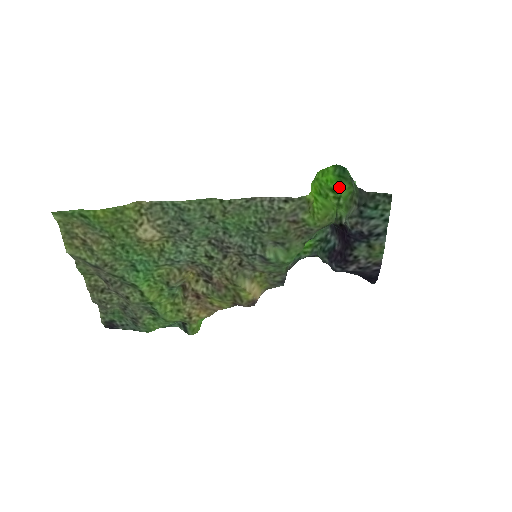
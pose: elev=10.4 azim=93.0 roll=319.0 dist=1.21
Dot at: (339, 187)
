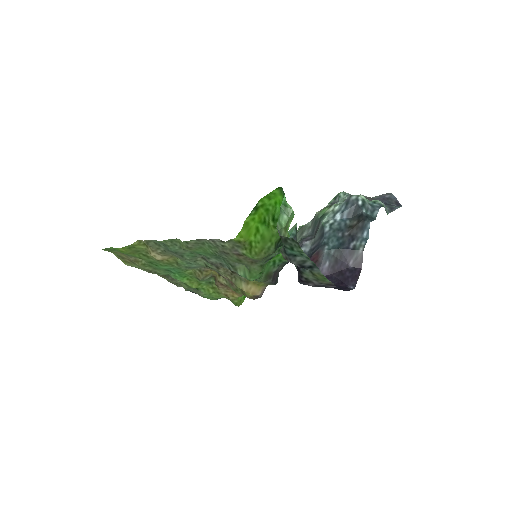
Dot at: occluded
